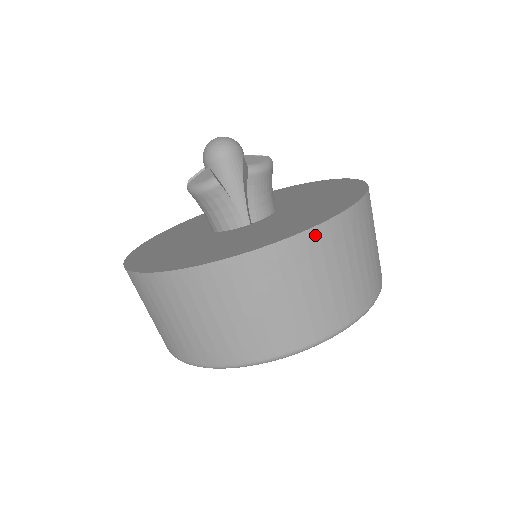
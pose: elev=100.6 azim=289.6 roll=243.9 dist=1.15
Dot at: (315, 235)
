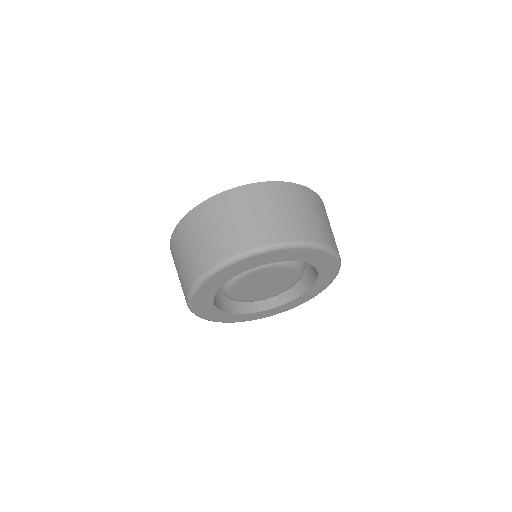
Dot at: (278, 185)
